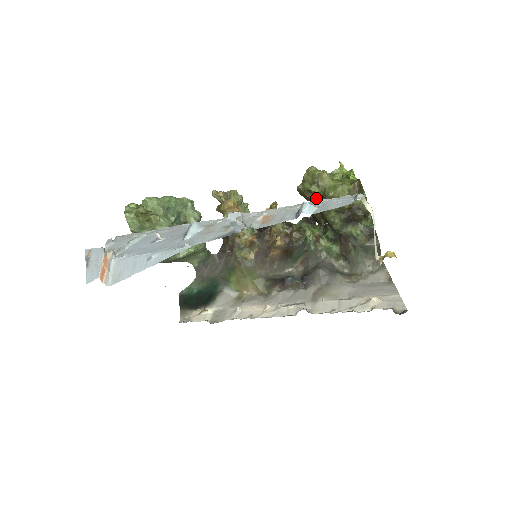
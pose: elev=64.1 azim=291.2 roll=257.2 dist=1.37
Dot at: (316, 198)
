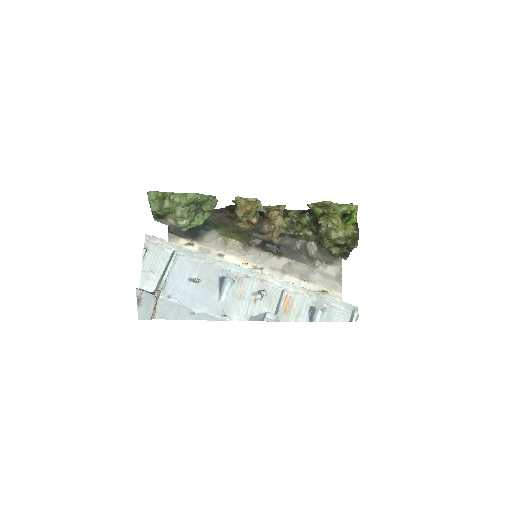
Dot at: occluded
